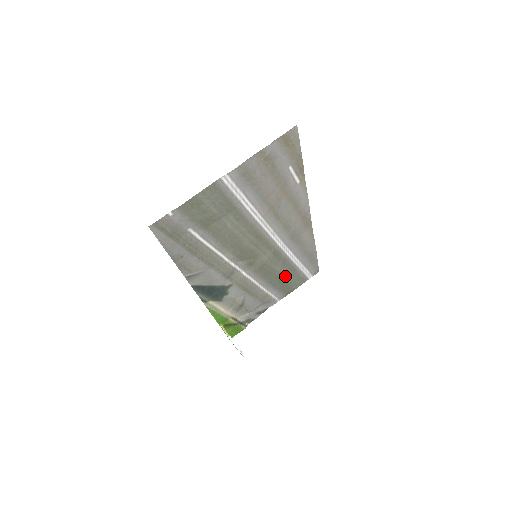
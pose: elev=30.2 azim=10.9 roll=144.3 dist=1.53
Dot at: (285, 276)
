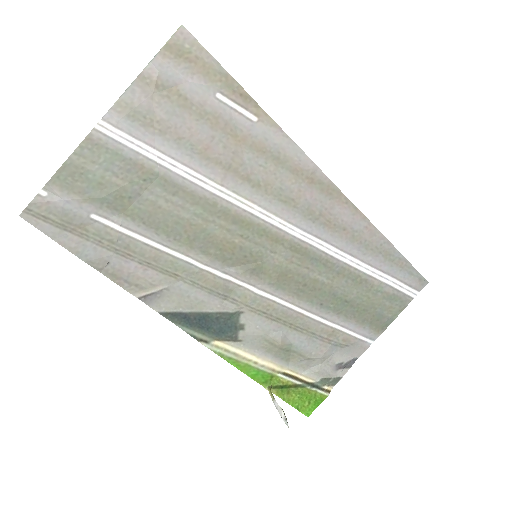
Dot at: (351, 293)
